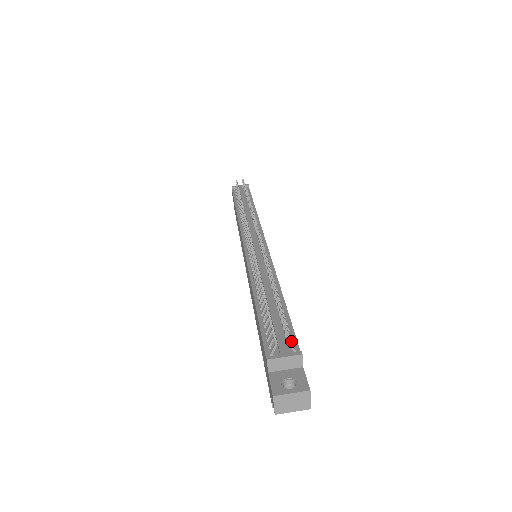
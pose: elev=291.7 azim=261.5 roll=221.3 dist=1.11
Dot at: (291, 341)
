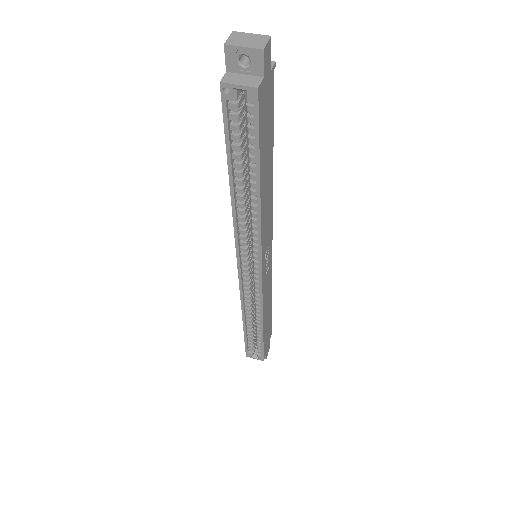
Dot at: occluded
